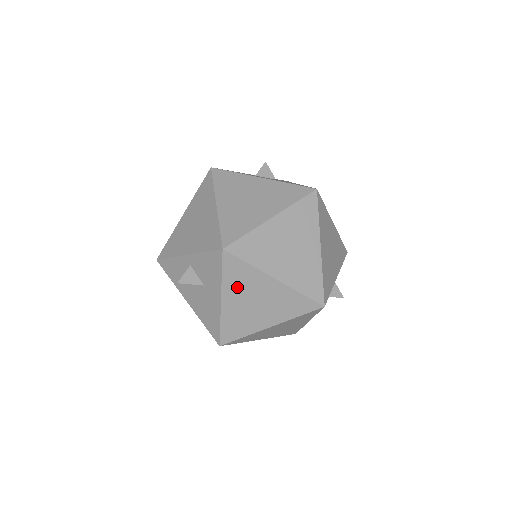
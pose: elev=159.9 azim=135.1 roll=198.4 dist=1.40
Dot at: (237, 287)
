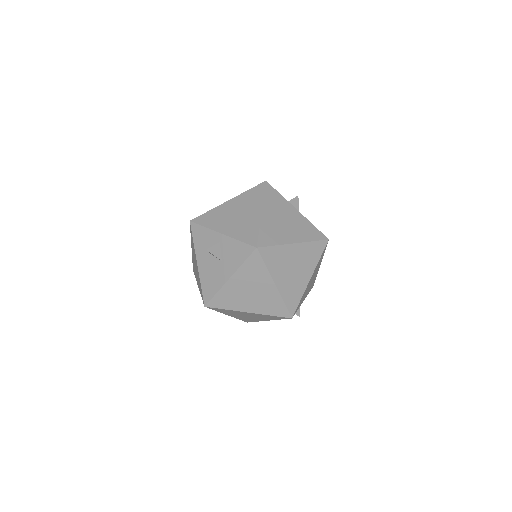
Dot at: (247, 276)
